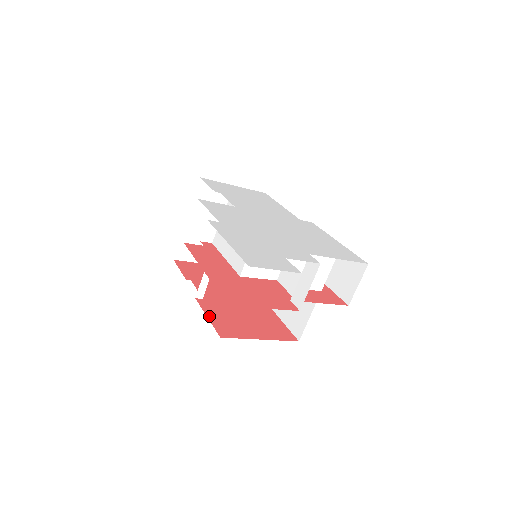
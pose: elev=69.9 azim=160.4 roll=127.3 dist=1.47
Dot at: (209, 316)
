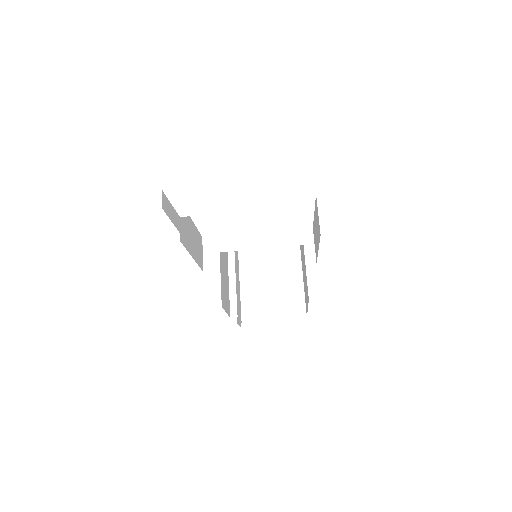
Dot at: occluded
